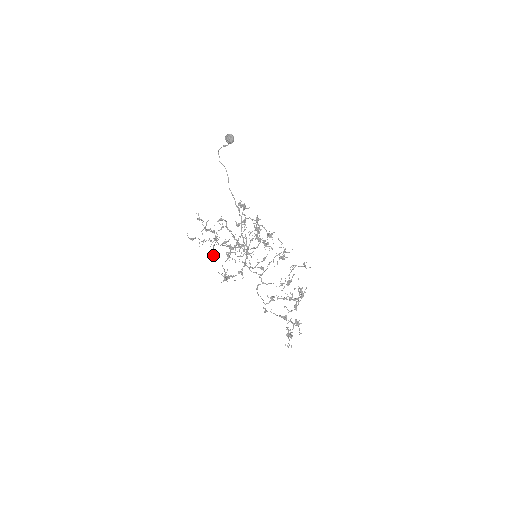
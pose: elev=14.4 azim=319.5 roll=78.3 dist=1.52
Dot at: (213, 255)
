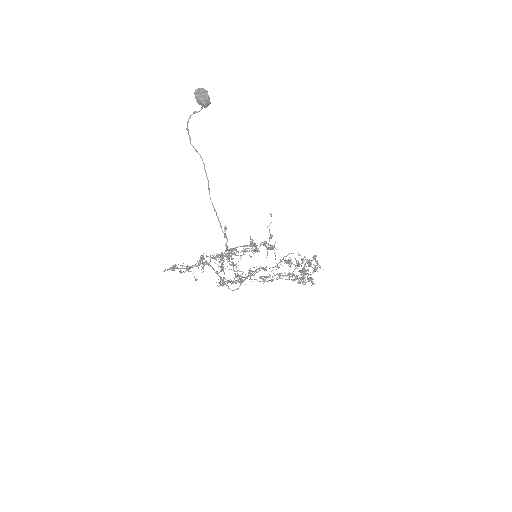
Dot at: occluded
